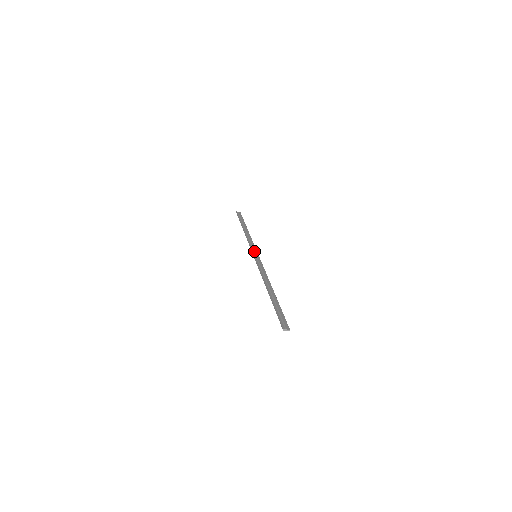
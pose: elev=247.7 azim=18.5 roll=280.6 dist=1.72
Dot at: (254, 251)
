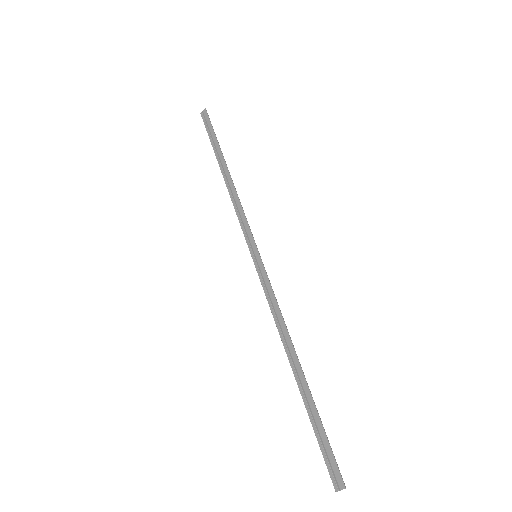
Dot at: (249, 243)
